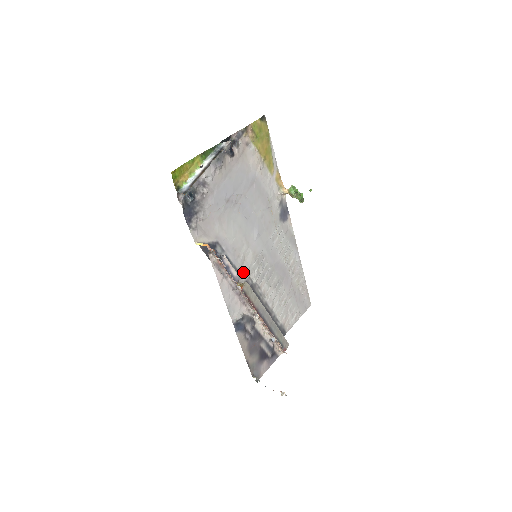
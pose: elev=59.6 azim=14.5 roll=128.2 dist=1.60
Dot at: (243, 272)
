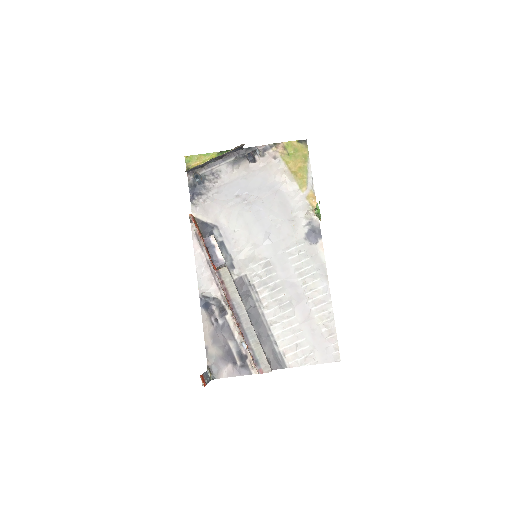
Dot at: (240, 266)
